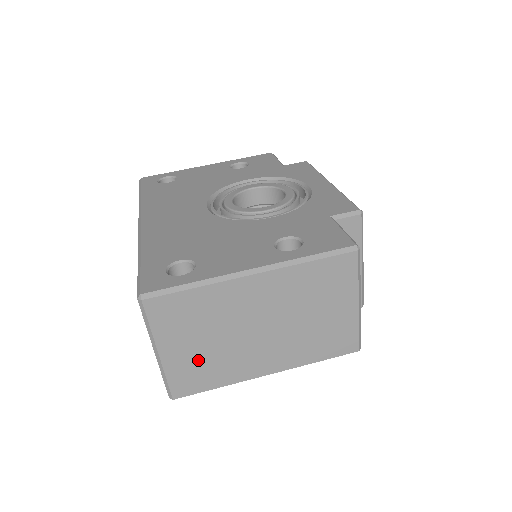
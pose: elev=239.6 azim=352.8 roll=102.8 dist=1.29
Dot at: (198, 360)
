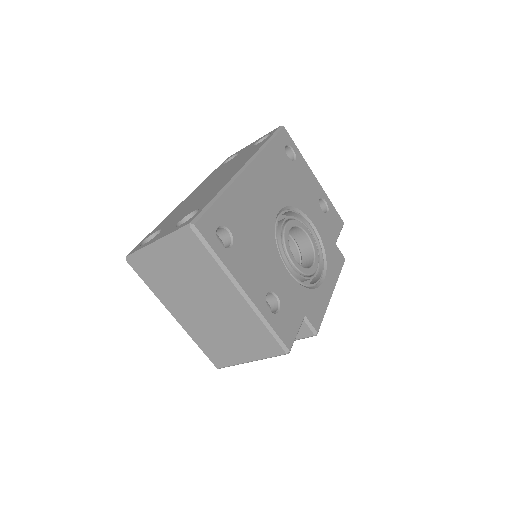
Dot at: (163, 271)
